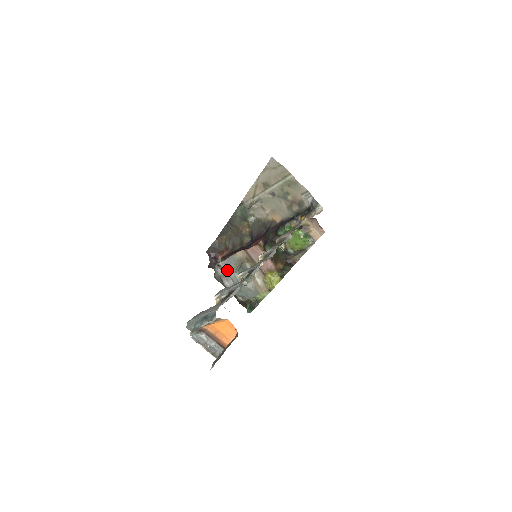
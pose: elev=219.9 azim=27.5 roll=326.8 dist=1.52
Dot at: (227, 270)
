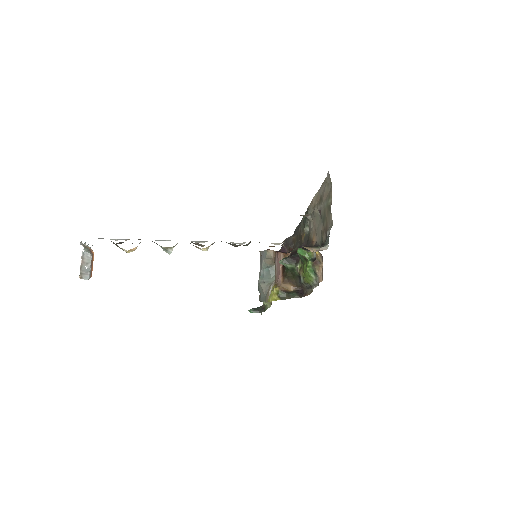
Dot at: occluded
